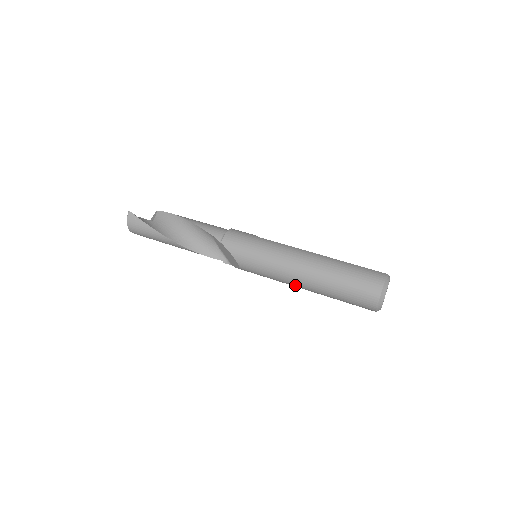
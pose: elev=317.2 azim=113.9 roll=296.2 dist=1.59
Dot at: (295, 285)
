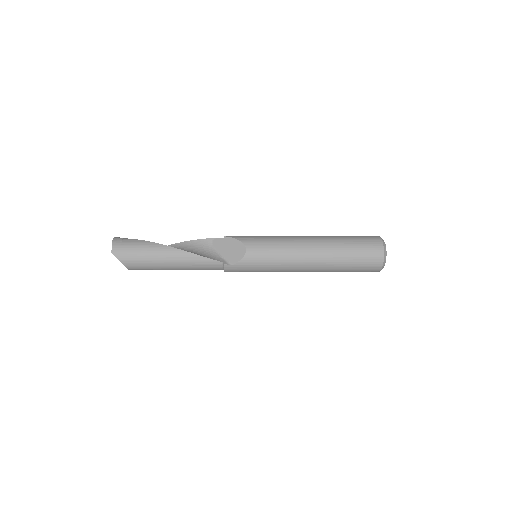
Dot at: (305, 252)
